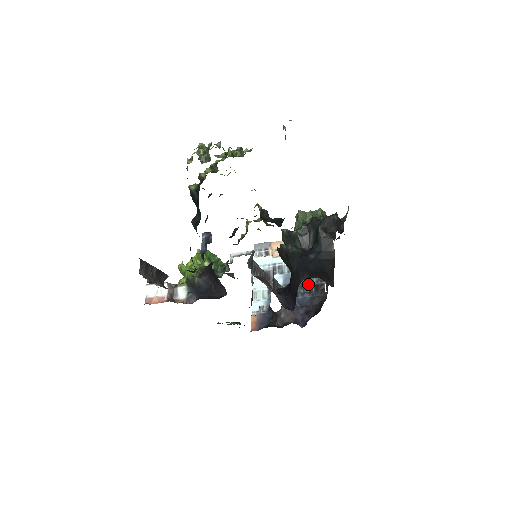
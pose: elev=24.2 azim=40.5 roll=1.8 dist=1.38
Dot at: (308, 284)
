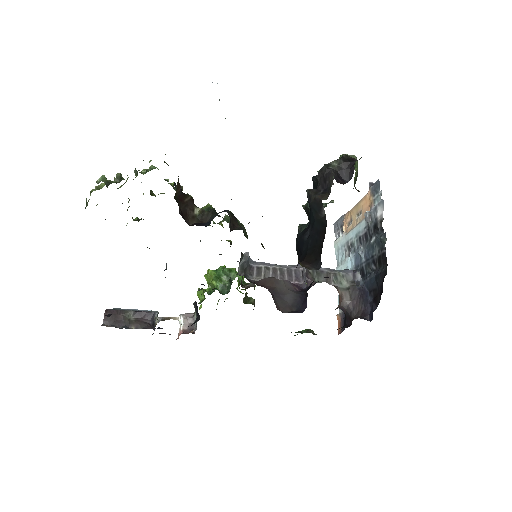
Dot at: (372, 258)
